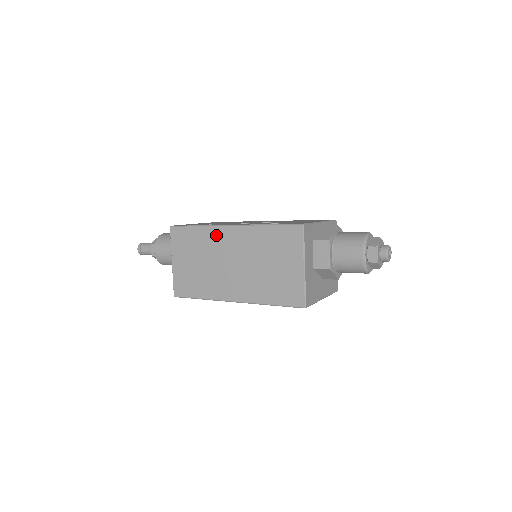
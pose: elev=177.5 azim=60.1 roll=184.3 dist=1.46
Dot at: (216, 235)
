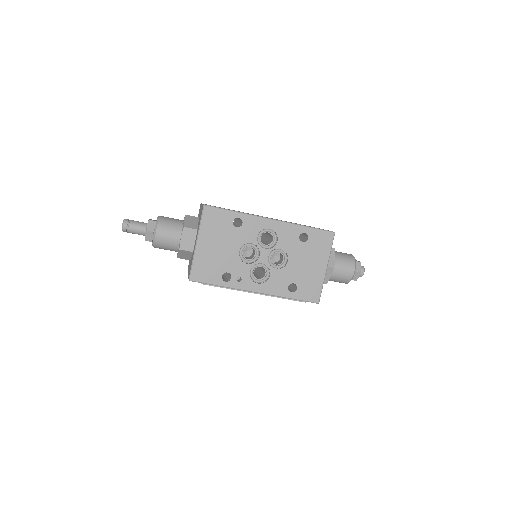
Dot at: occluded
